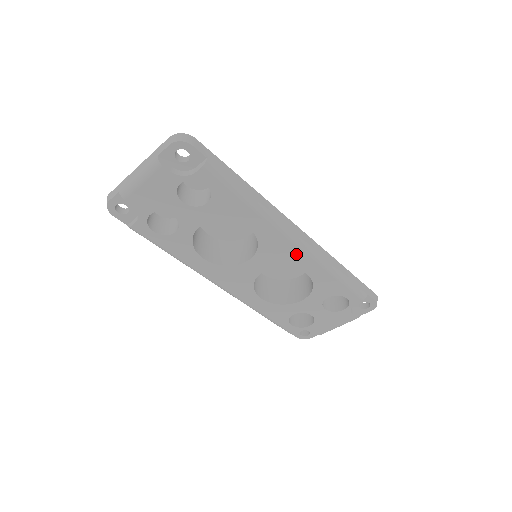
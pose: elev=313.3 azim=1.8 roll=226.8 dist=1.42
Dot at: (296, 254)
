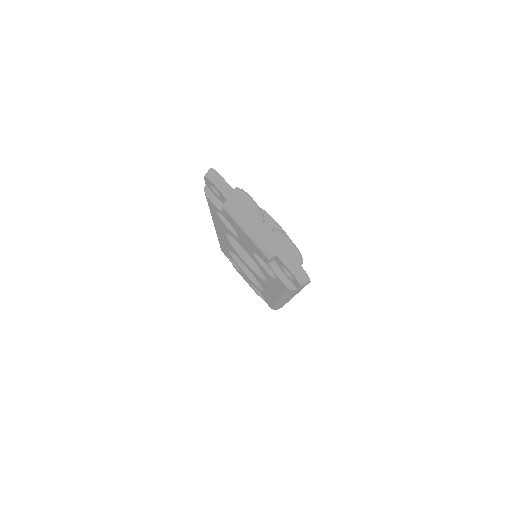
Dot at: (271, 296)
